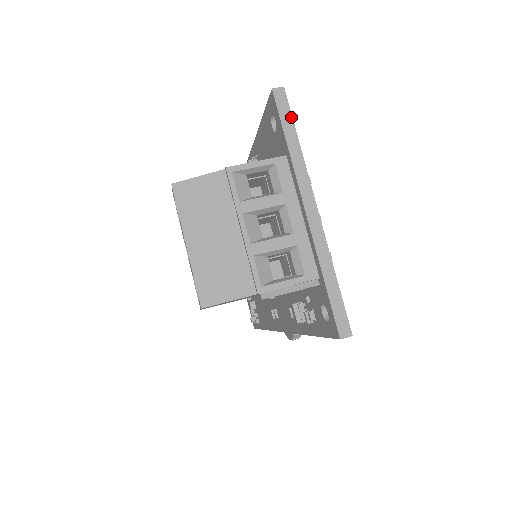
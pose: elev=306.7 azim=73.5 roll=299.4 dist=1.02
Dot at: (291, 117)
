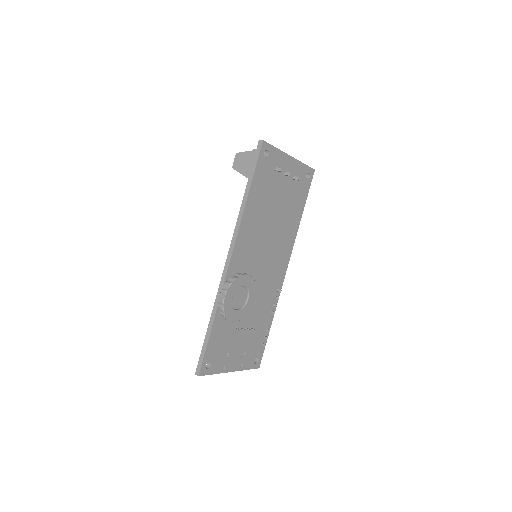
Dot at: occluded
